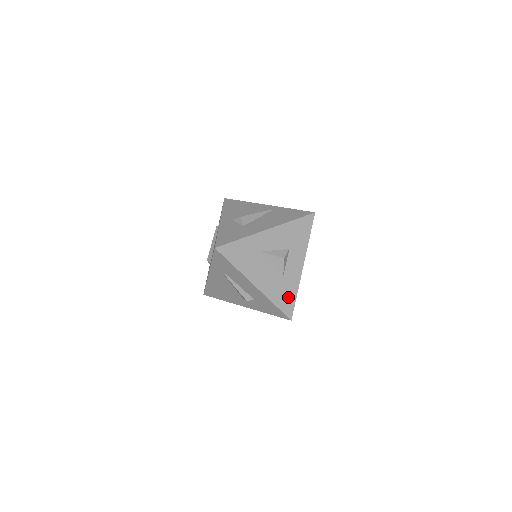
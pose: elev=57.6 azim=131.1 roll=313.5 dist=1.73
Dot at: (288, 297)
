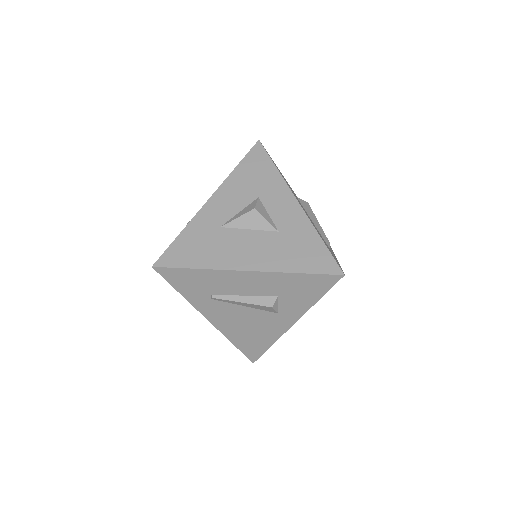
Dot at: (310, 250)
